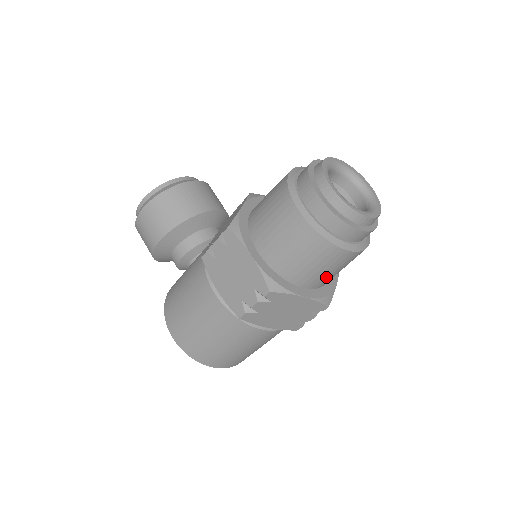
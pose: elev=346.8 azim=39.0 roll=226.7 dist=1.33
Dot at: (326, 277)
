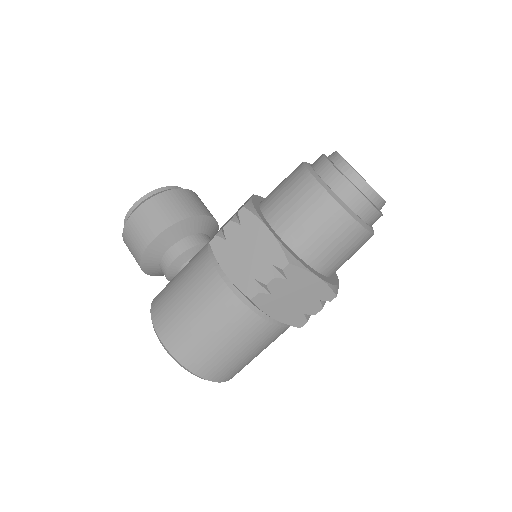
Dot at: (337, 261)
